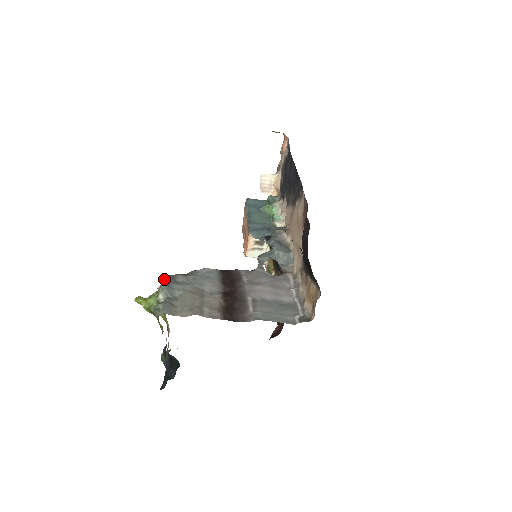
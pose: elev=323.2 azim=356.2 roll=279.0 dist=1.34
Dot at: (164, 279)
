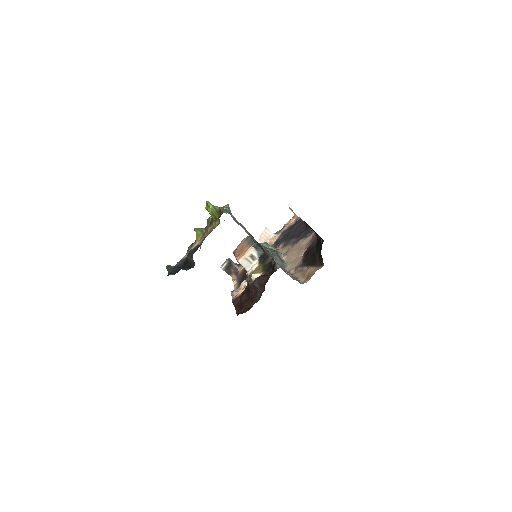
Dot at: occluded
